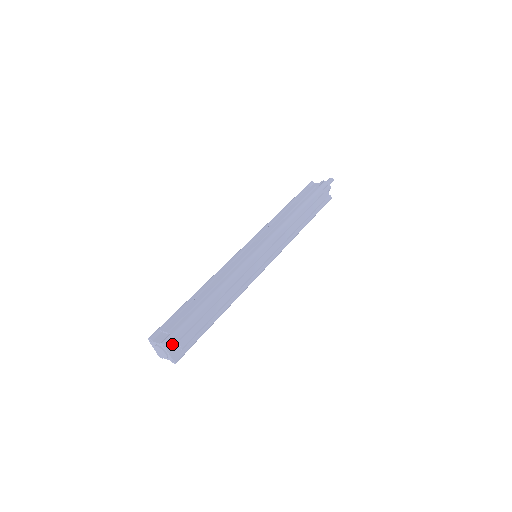
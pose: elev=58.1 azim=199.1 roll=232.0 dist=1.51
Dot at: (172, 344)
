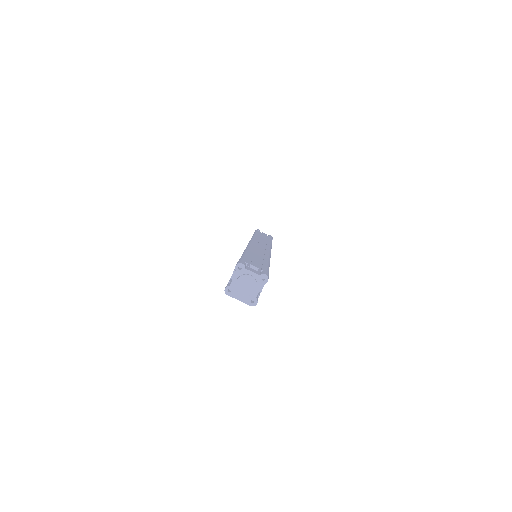
Dot at: (247, 268)
